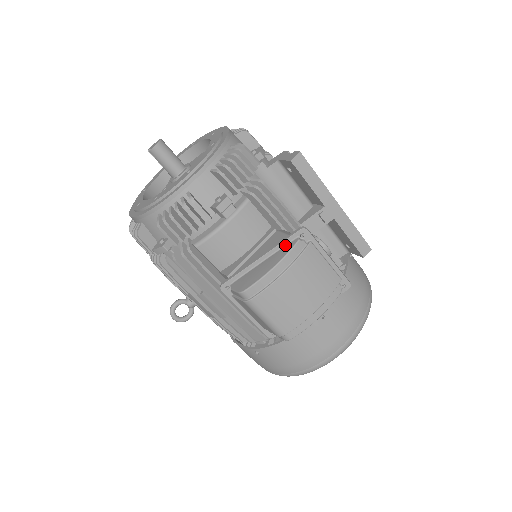
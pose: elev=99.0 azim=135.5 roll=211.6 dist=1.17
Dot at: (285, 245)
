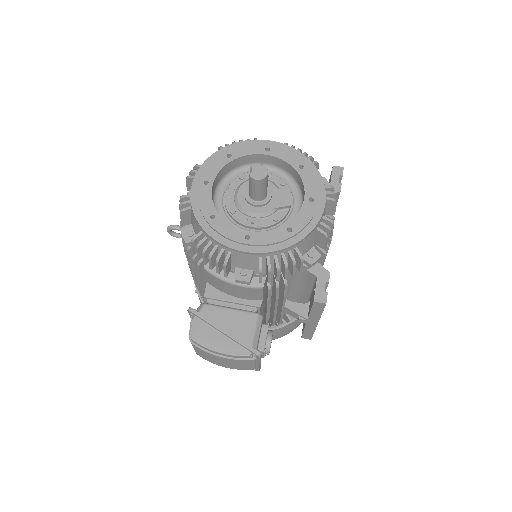
Dot at: (241, 346)
